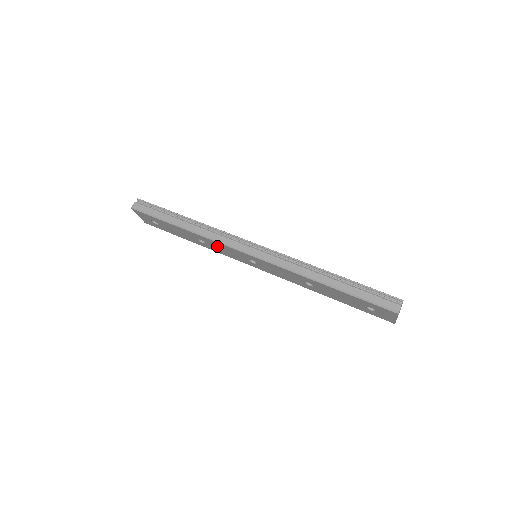
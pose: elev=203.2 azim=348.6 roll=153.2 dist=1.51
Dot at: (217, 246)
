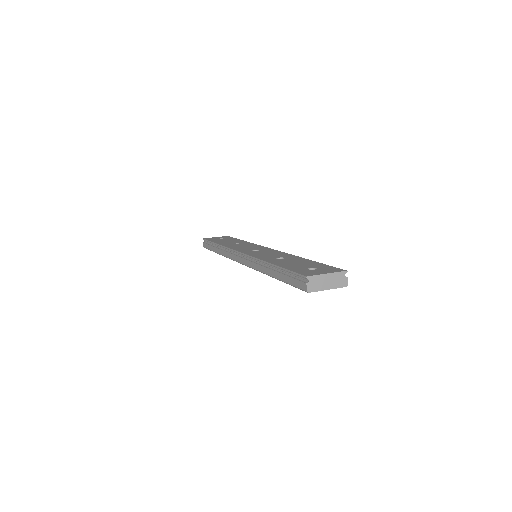
Dot at: occluded
